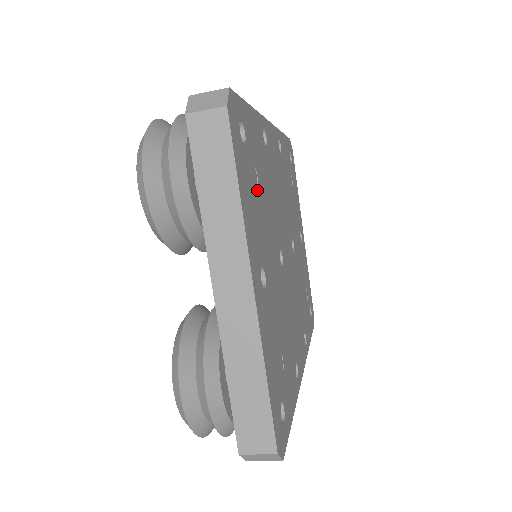
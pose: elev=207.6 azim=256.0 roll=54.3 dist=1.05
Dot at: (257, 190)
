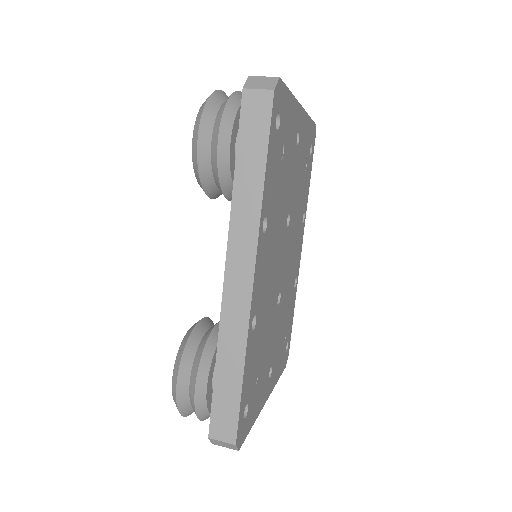
Dot at: (259, 374)
